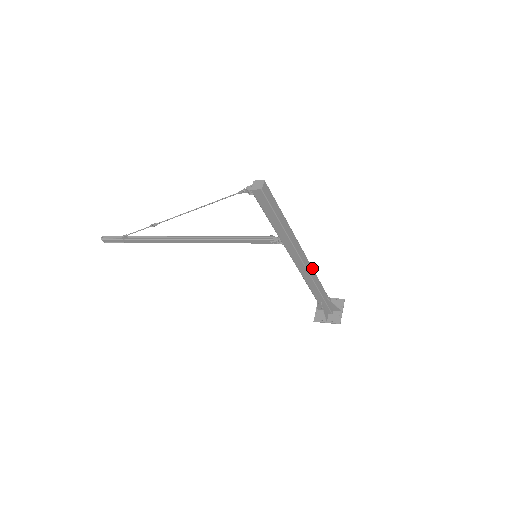
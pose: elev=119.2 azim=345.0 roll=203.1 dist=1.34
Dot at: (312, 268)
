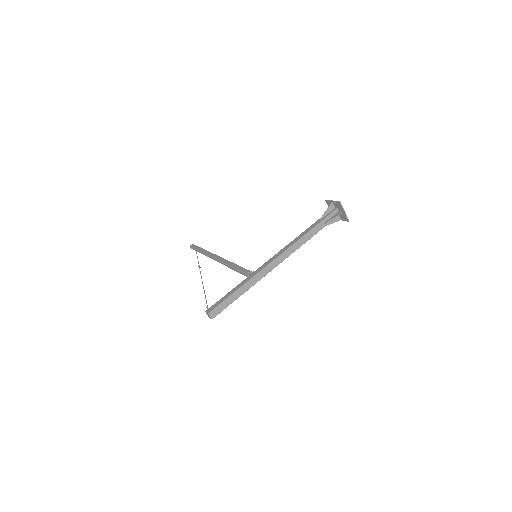
Dot at: (289, 248)
